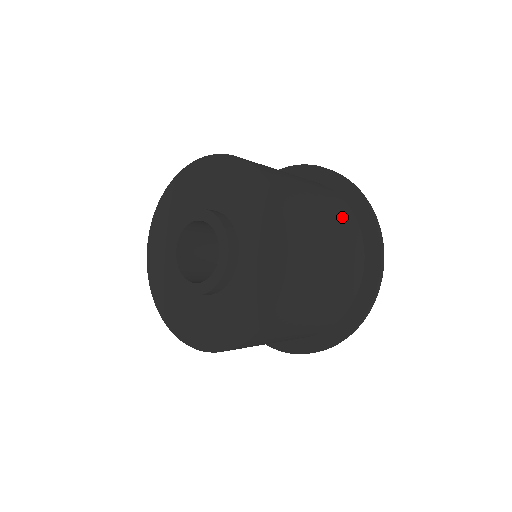
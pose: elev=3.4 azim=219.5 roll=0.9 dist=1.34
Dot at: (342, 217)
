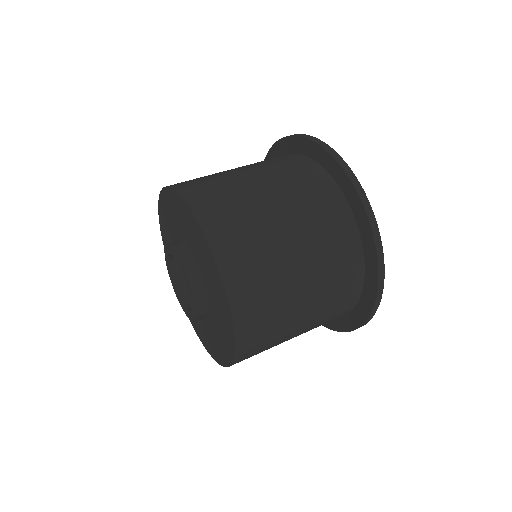
Dot at: (333, 256)
